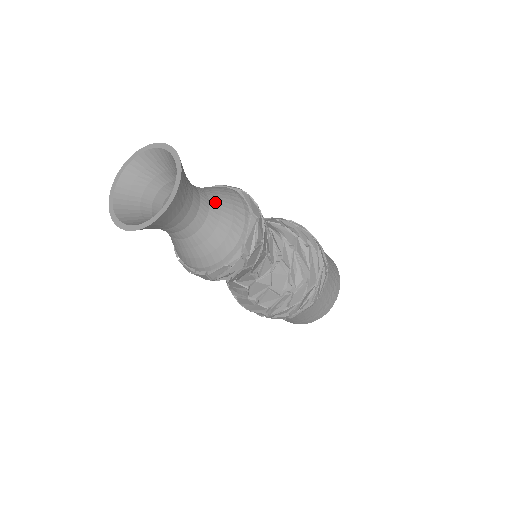
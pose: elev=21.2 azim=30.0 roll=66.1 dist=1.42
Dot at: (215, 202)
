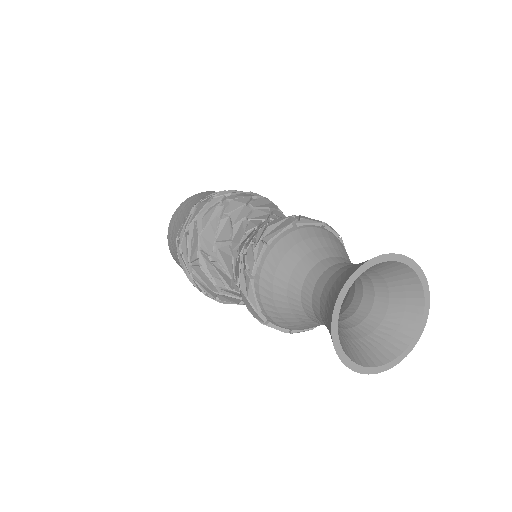
Dot at: occluded
